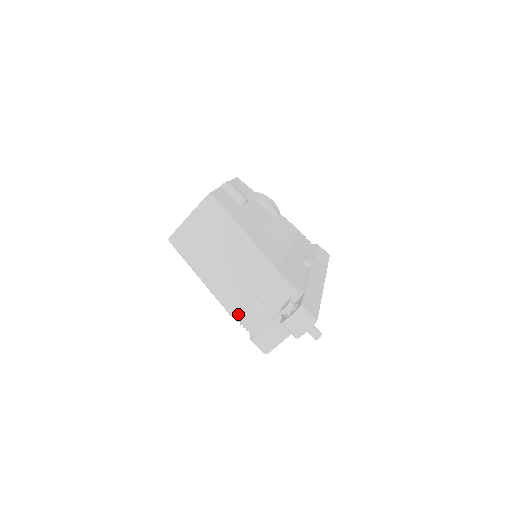
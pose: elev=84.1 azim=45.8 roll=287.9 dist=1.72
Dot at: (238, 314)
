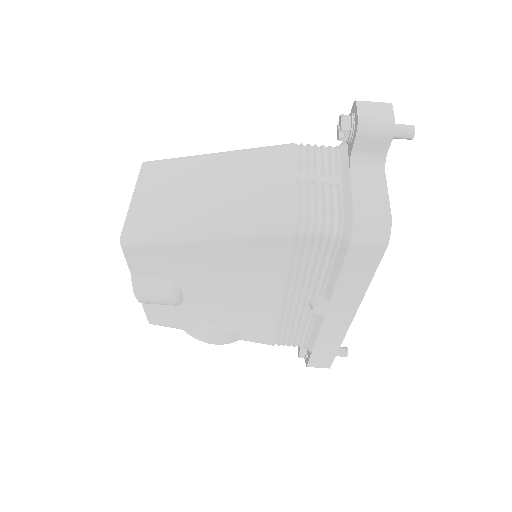
Dot at: (299, 209)
